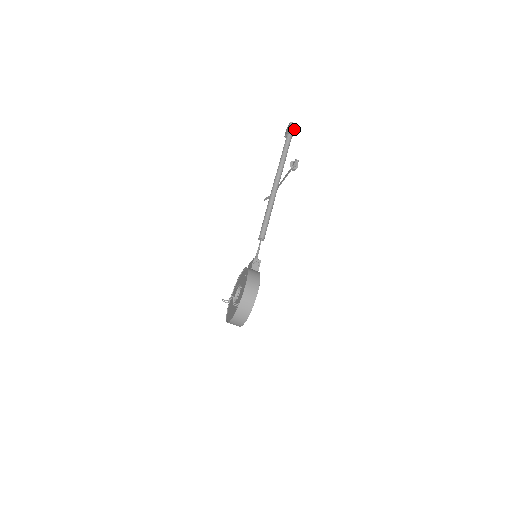
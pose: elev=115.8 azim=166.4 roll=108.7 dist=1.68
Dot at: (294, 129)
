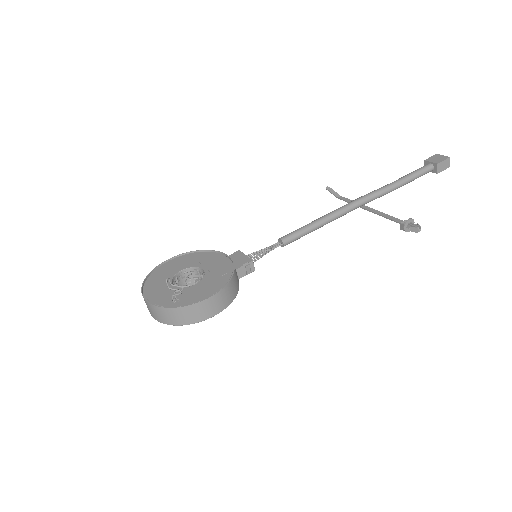
Dot at: (443, 168)
